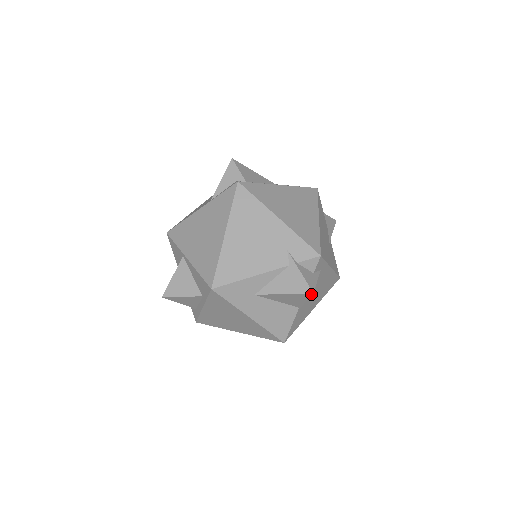
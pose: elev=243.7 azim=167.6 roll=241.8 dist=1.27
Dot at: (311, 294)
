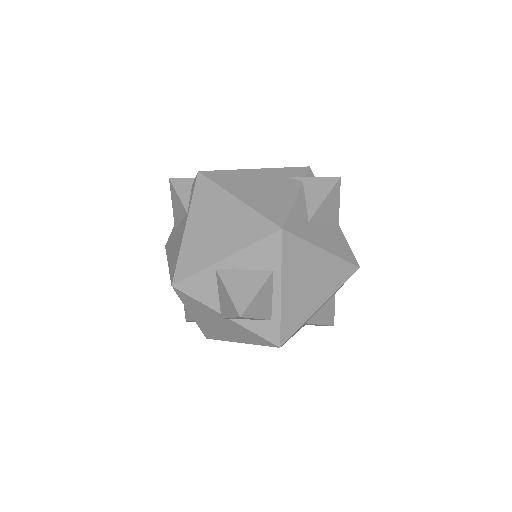
Dot at: (340, 181)
